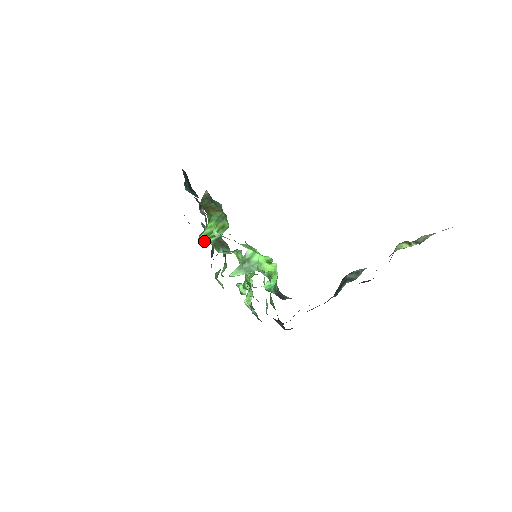
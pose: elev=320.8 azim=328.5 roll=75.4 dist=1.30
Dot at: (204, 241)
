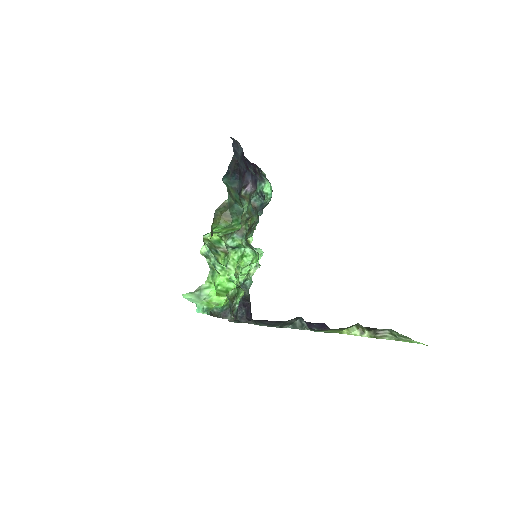
Dot at: (210, 237)
